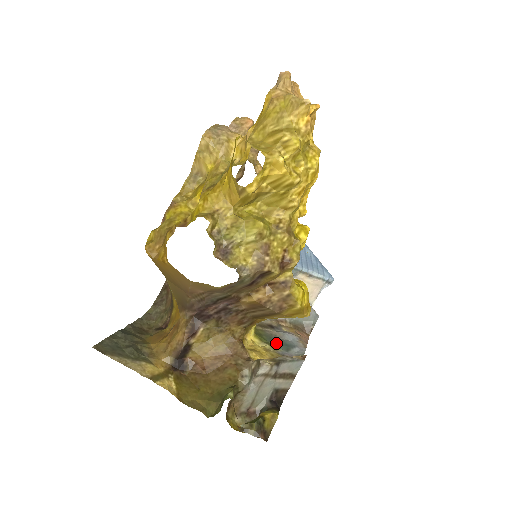
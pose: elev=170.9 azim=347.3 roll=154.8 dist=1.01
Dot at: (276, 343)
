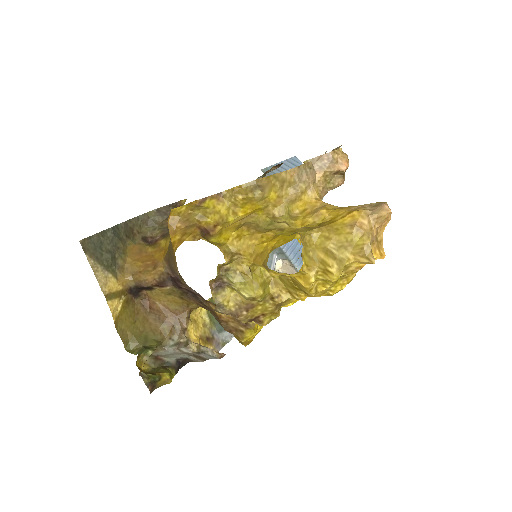
Dot at: occluded
